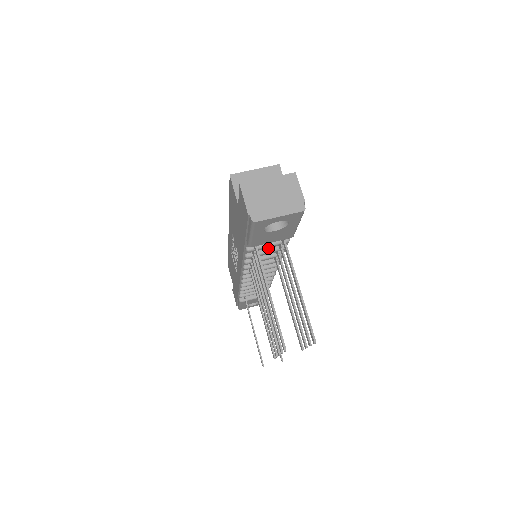
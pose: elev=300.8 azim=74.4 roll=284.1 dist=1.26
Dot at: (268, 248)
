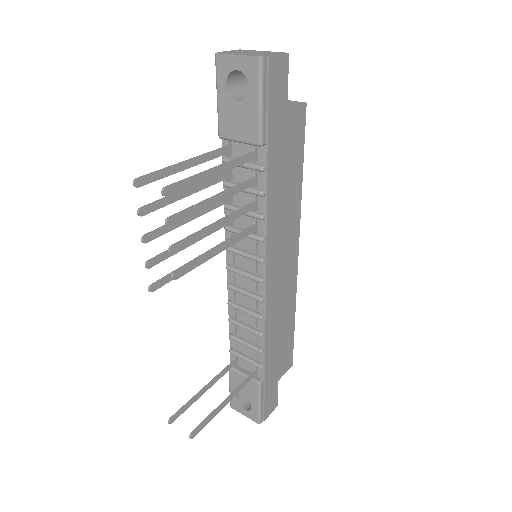
Dot at: occluded
